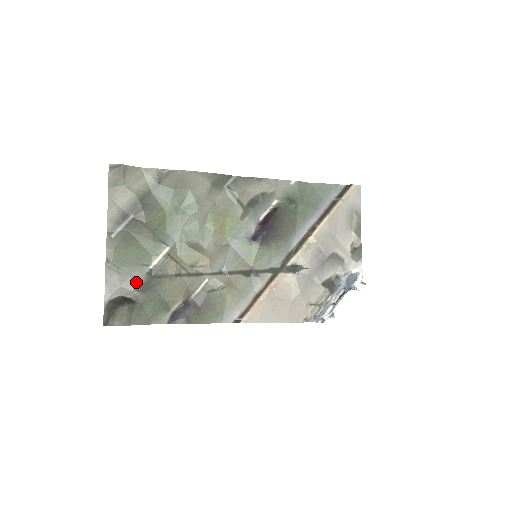
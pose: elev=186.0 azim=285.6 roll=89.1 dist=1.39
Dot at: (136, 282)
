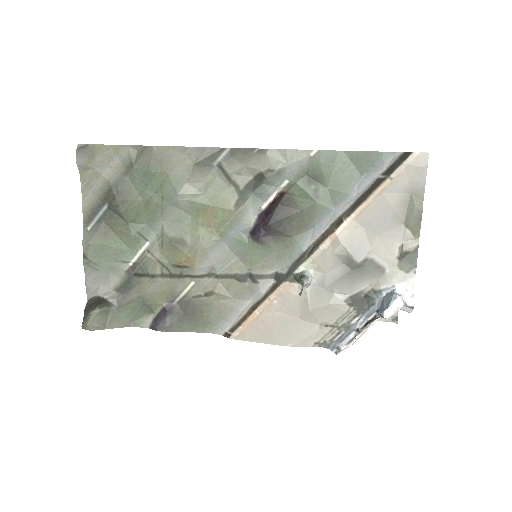
Dot at: (115, 280)
